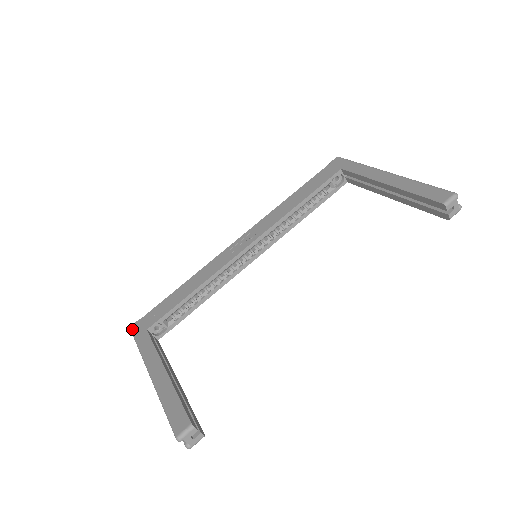
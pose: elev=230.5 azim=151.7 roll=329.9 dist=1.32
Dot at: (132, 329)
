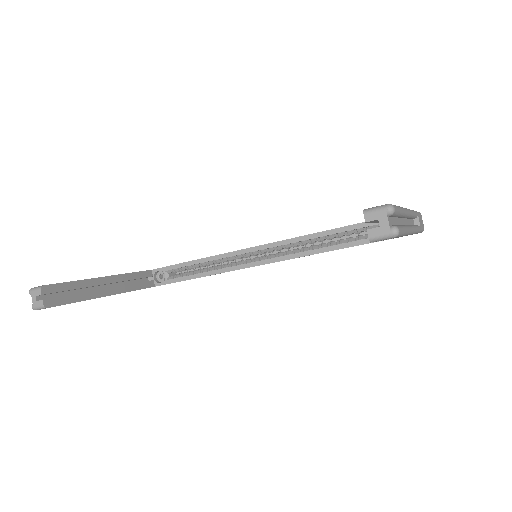
Dot at: occluded
